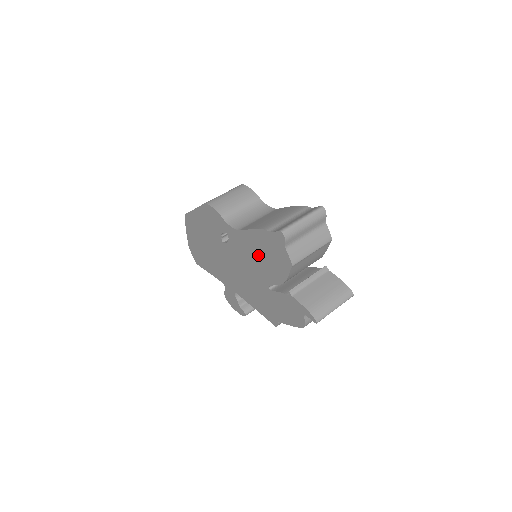
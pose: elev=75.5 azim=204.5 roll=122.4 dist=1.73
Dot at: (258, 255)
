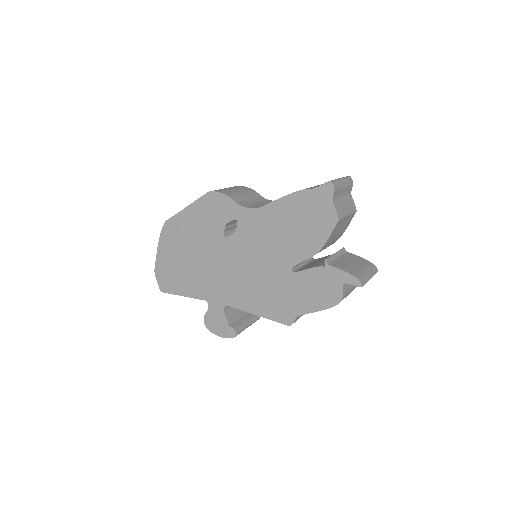
Dot at: (284, 229)
